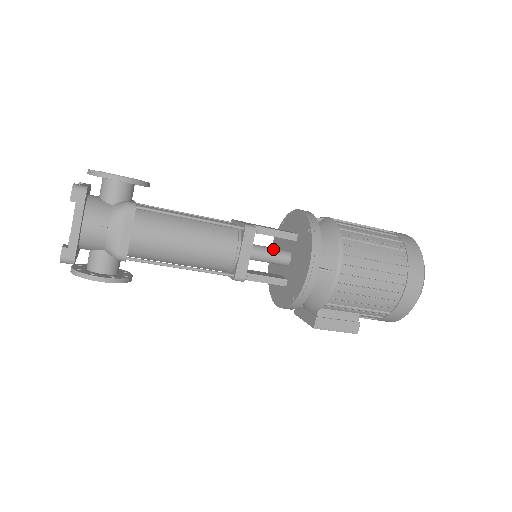
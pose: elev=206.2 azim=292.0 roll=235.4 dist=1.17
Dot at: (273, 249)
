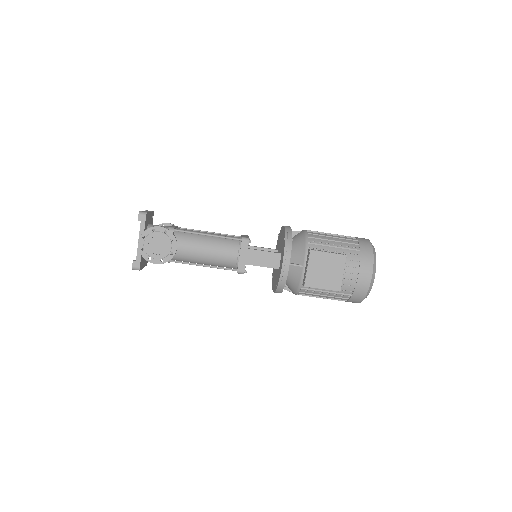
Dot at: occluded
